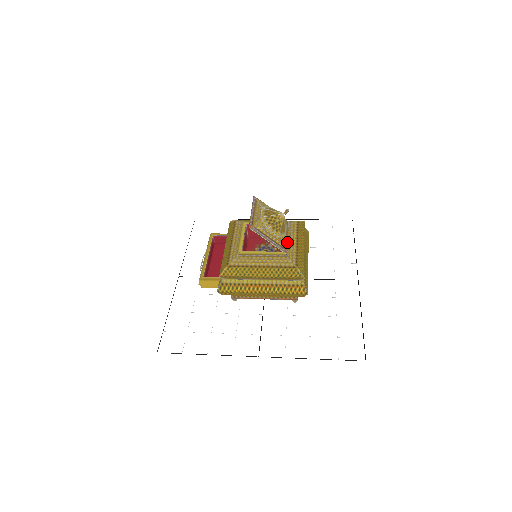
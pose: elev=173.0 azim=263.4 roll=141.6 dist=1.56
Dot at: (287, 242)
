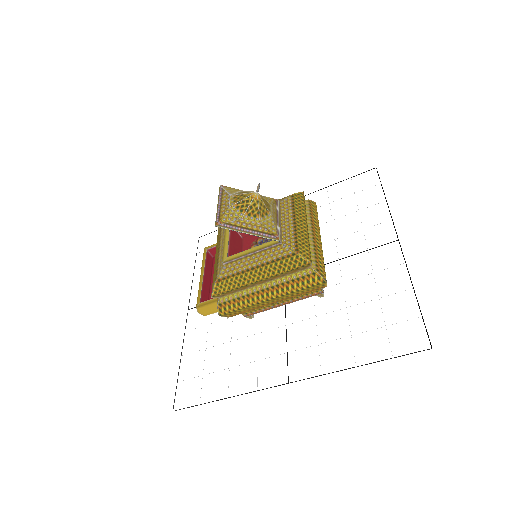
Dot at: (278, 225)
